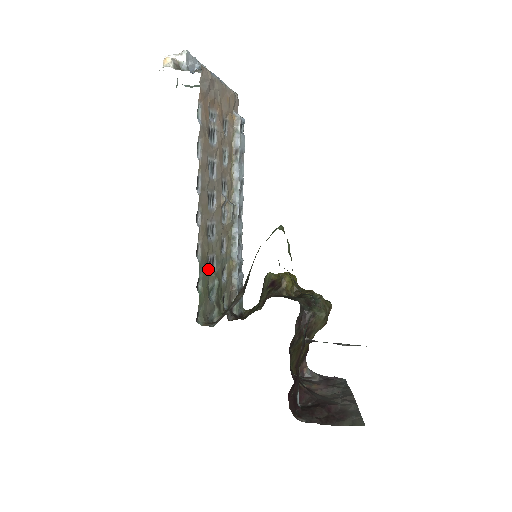
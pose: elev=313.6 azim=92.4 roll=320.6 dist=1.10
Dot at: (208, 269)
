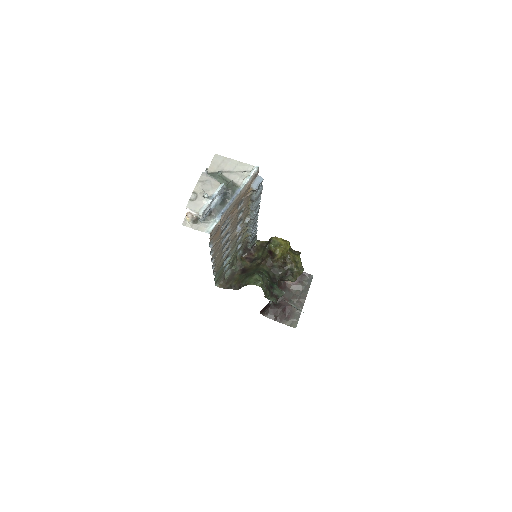
Dot at: (224, 263)
